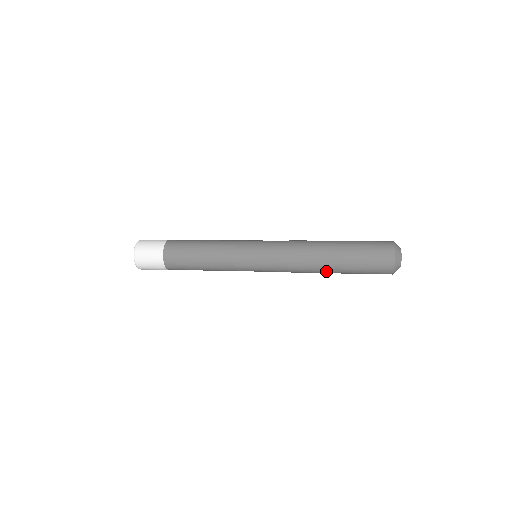
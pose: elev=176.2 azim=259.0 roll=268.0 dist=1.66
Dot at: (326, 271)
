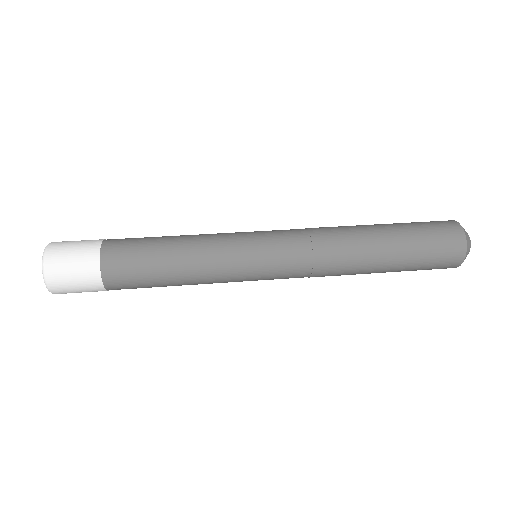
Dot at: (369, 268)
